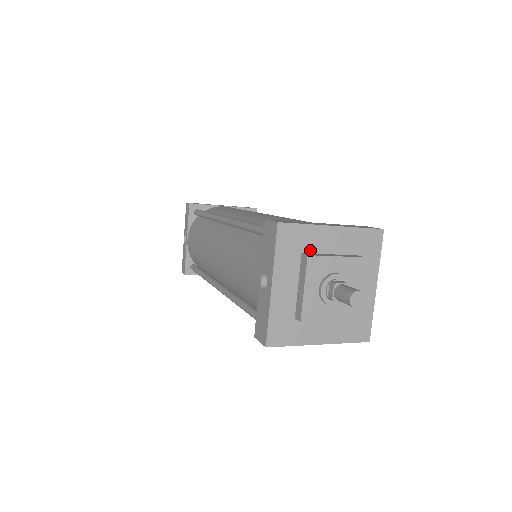
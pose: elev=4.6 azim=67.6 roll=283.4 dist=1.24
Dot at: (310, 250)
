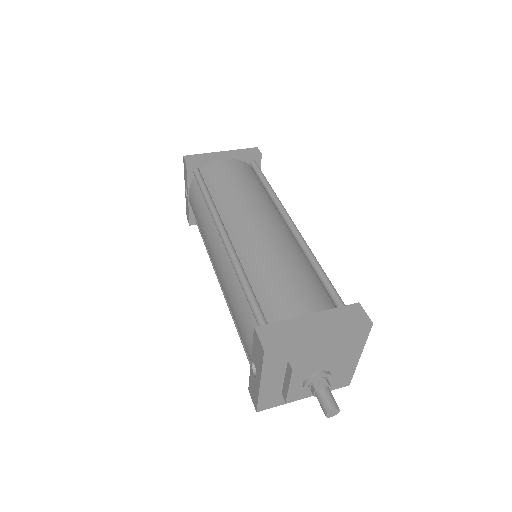
Dot at: (296, 356)
